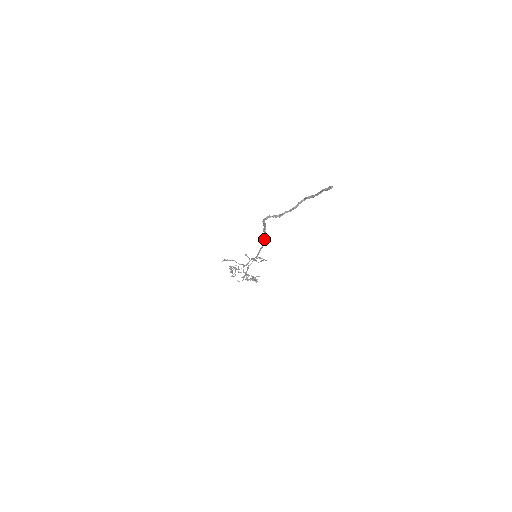
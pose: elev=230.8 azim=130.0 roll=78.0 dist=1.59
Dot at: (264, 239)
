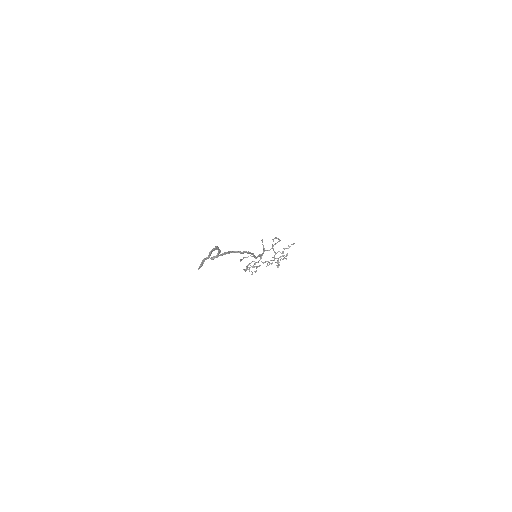
Dot at: (241, 253)
